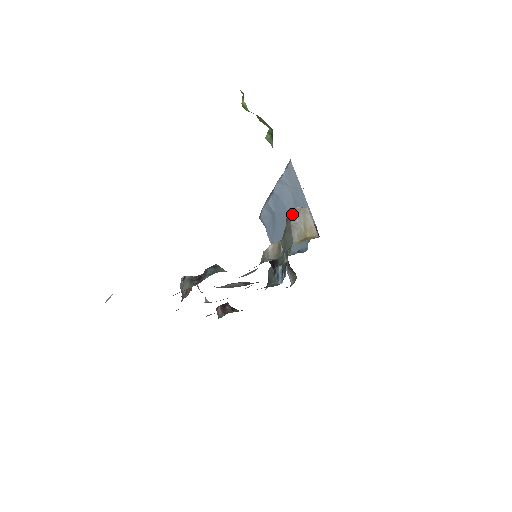
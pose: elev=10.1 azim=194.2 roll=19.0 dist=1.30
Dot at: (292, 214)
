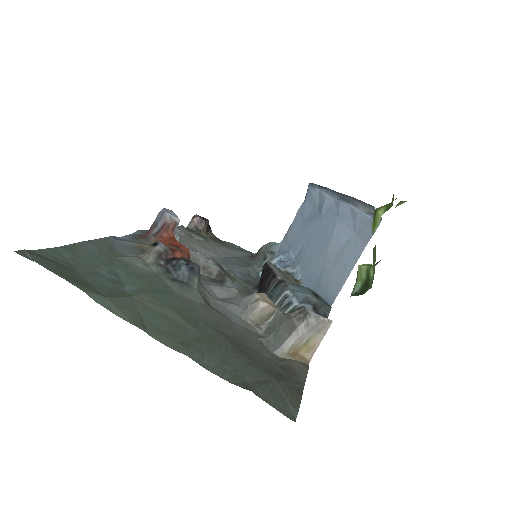
Dot at: (310, 319)
